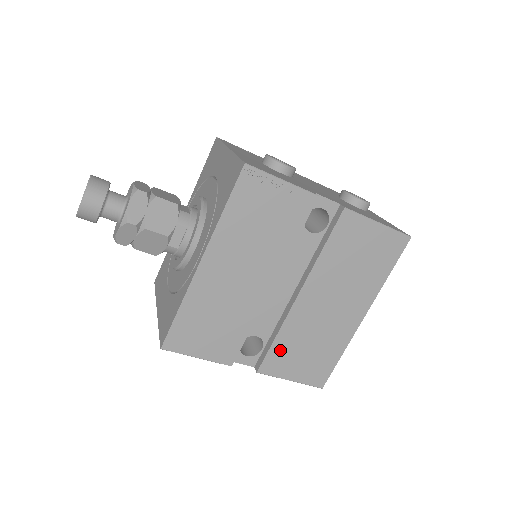
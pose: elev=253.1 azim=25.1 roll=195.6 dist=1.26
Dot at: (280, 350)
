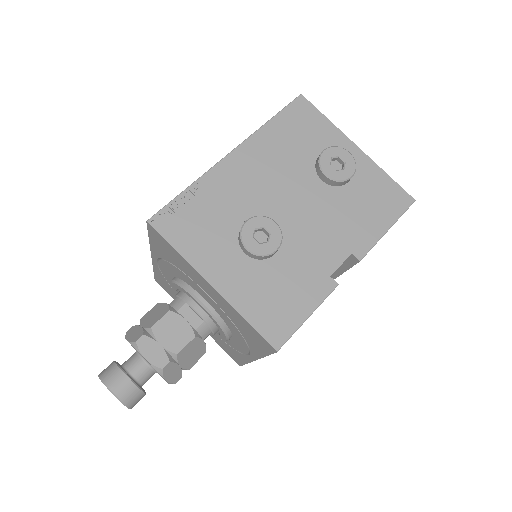
Dot at: occluded
